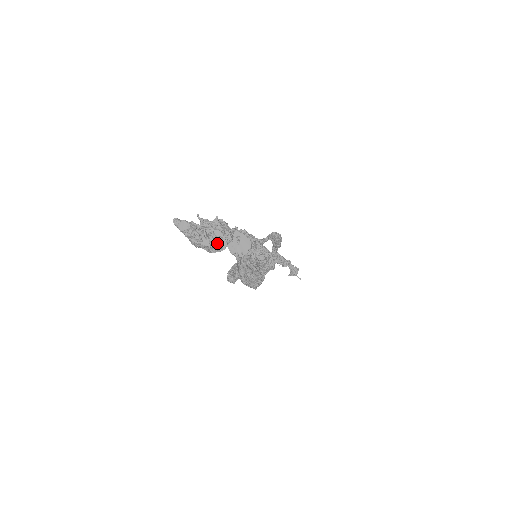
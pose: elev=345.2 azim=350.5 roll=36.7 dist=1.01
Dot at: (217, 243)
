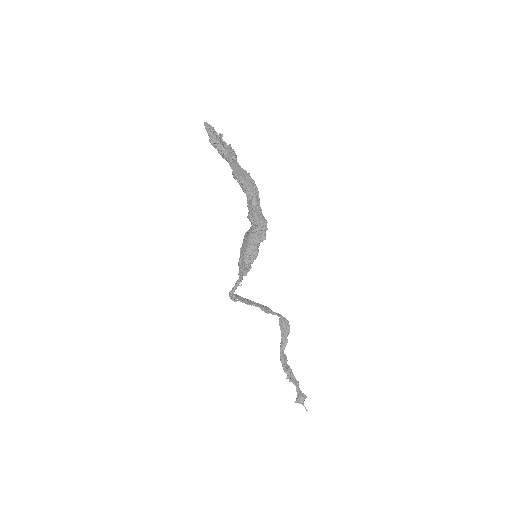
Dot at: (225, 147)
